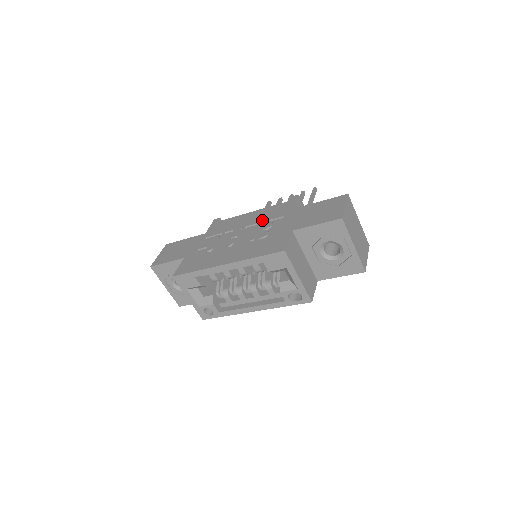
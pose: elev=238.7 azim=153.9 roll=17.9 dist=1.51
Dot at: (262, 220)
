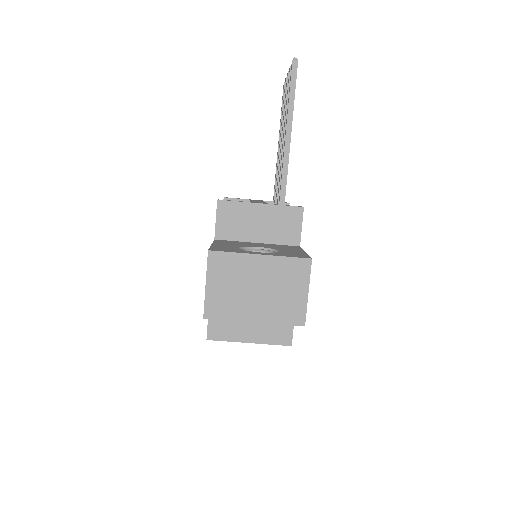
Dot at: occluded
